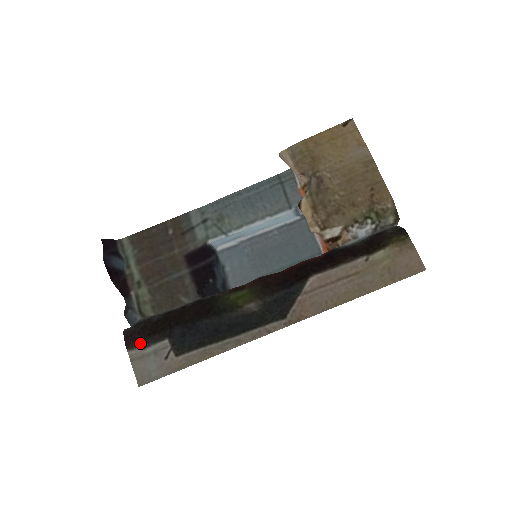
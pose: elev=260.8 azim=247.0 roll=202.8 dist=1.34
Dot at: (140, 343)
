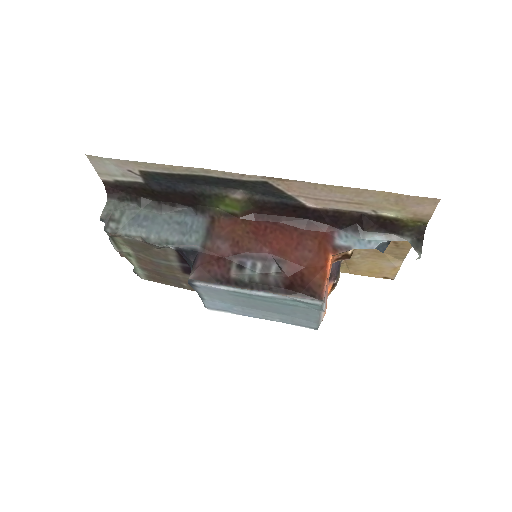
Dot at: (117, 184)
